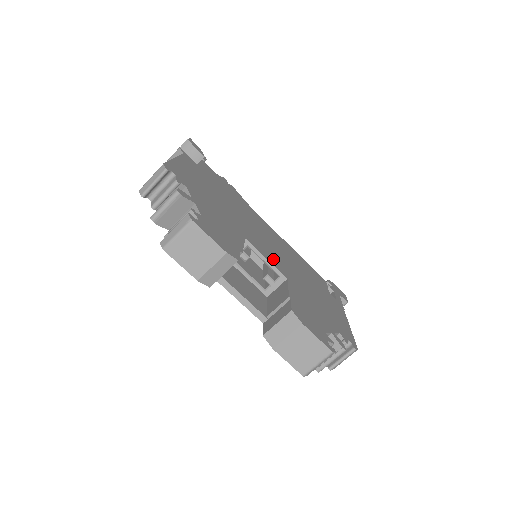
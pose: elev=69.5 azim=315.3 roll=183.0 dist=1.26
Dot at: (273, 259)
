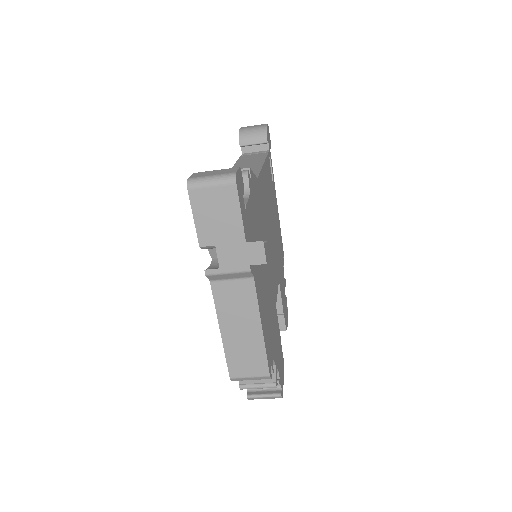
Dot at: (276, 275)
